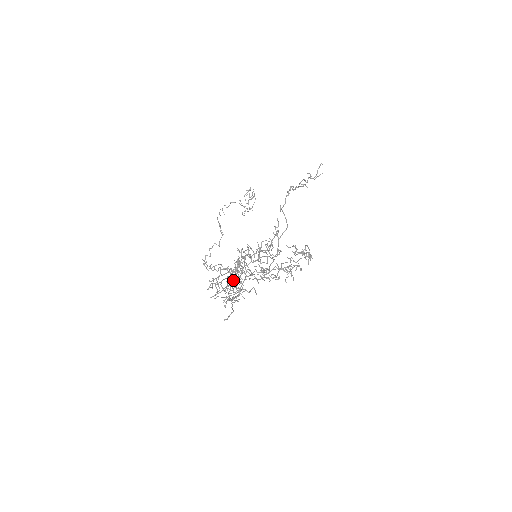
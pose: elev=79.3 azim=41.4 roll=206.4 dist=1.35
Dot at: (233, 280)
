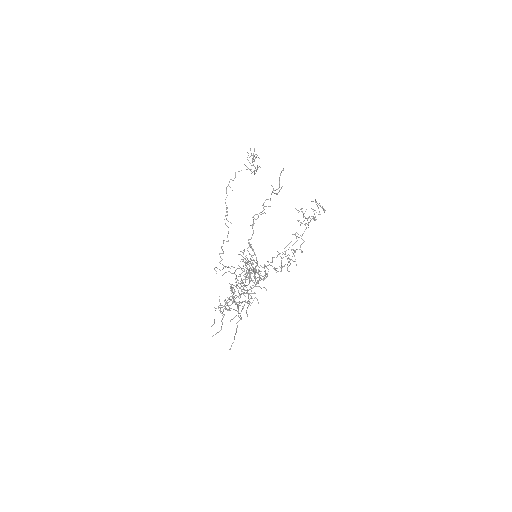
Dot at: occluded
